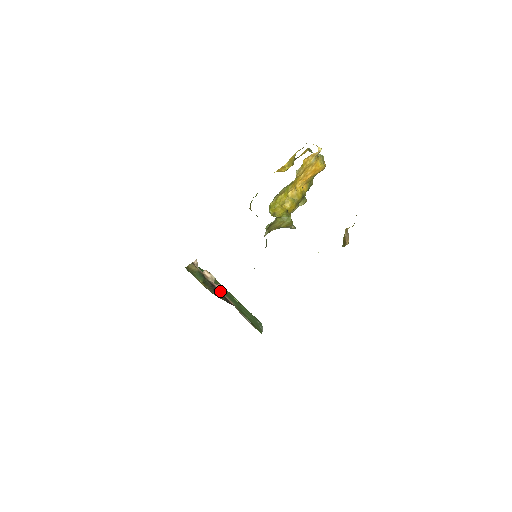
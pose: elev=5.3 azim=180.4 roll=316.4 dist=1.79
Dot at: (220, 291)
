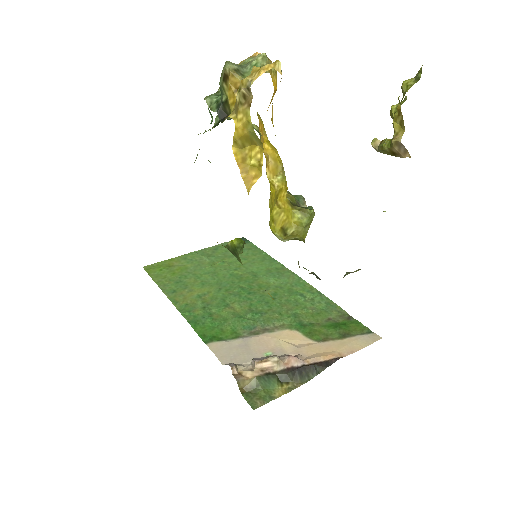
Dot at: (304, 364)
